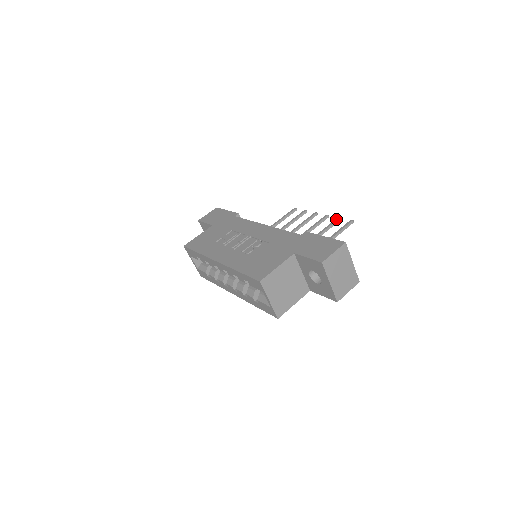
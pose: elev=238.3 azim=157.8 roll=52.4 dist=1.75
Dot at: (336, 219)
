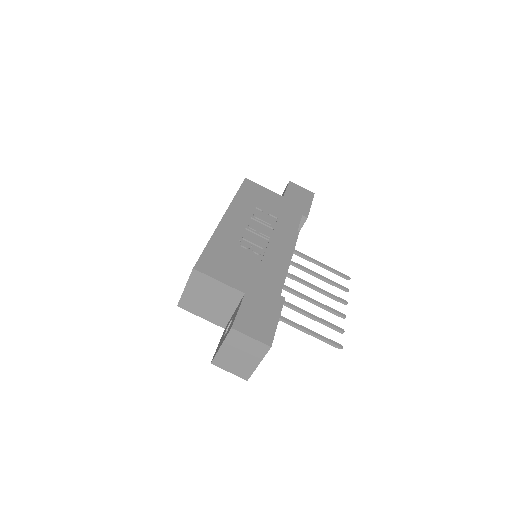
Dot at: (339, 328)
